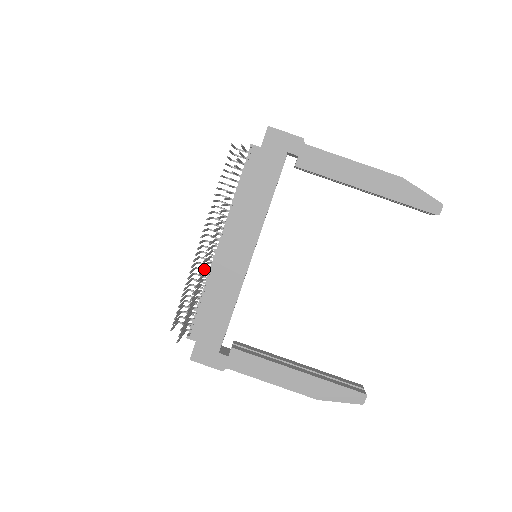
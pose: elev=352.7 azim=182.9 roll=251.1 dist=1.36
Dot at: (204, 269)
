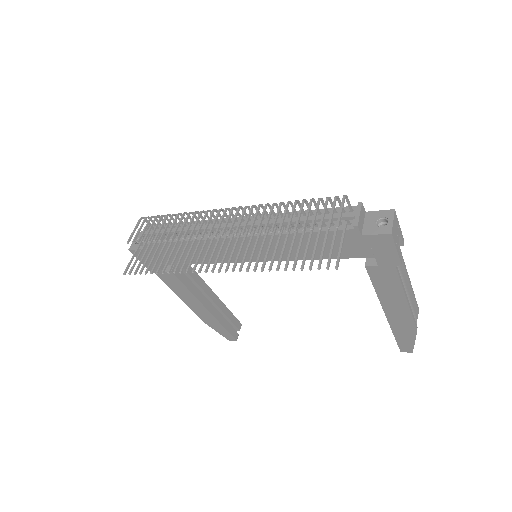
Dot at: (200, 243)
